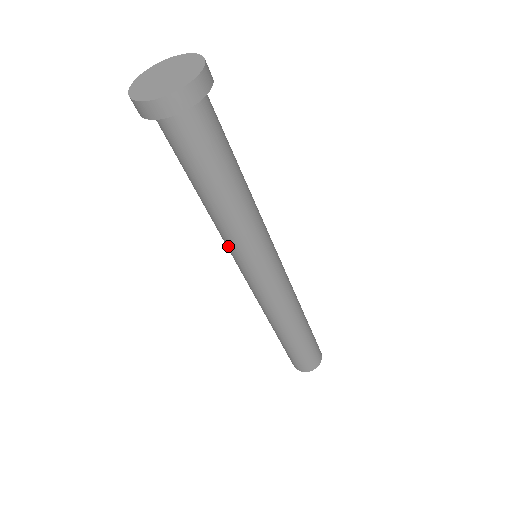
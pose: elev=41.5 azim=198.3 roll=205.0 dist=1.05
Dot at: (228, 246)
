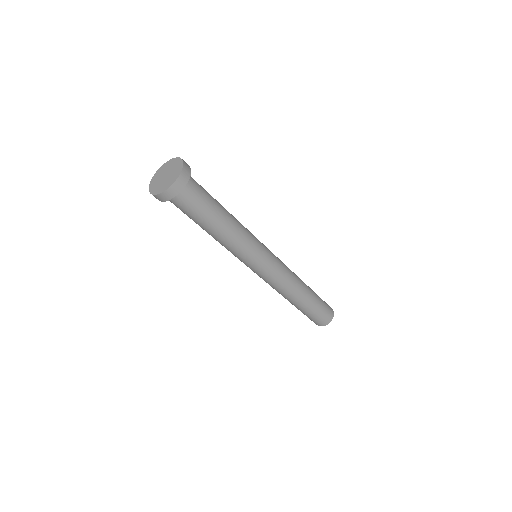
Dot at: (233, 254)
